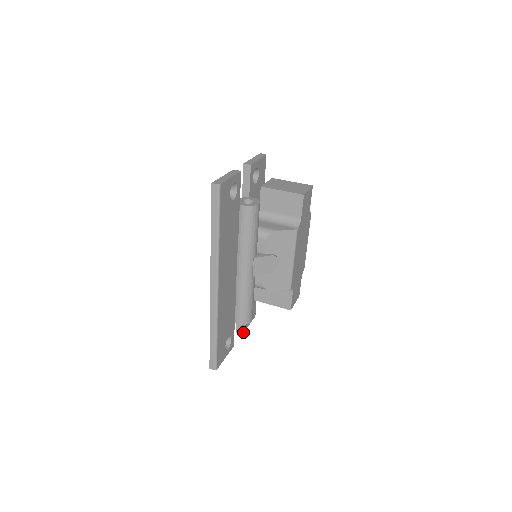
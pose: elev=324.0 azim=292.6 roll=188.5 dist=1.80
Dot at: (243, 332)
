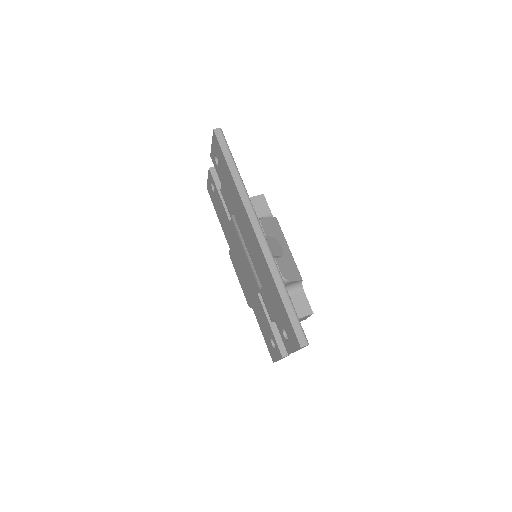
Dot at: (288, 355)
